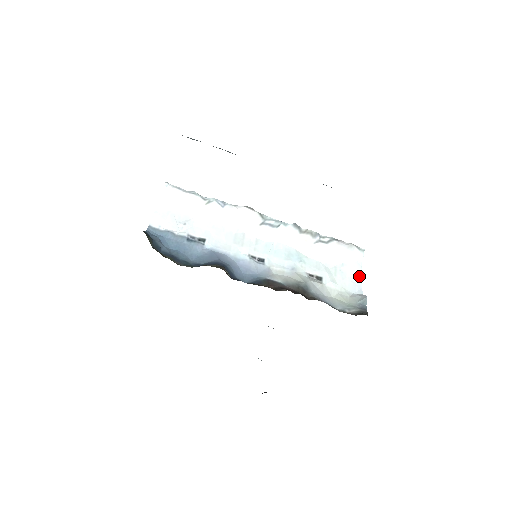
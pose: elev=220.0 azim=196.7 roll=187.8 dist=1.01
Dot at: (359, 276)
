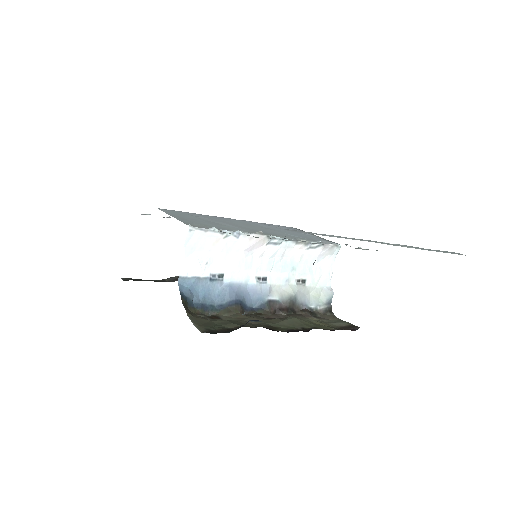
Dot at: (331, 268)
